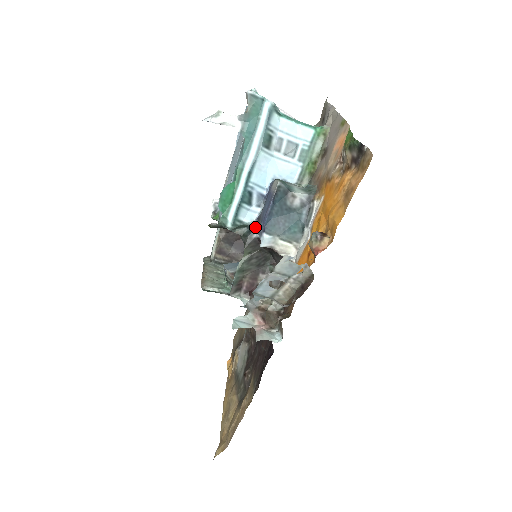
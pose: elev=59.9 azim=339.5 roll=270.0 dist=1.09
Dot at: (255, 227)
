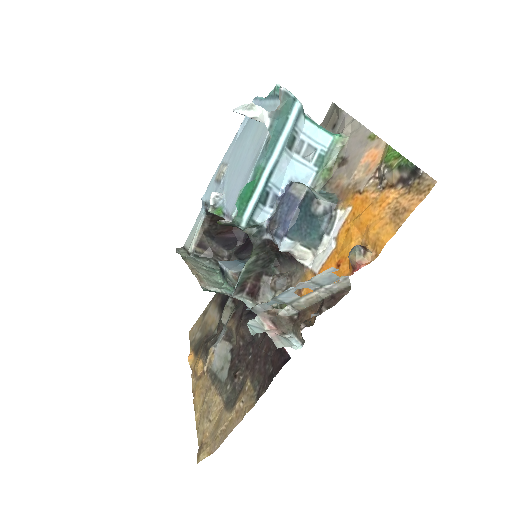
Dot at: (265, 228)
